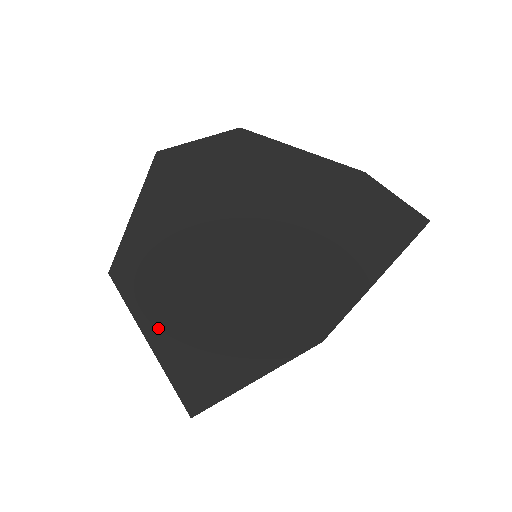
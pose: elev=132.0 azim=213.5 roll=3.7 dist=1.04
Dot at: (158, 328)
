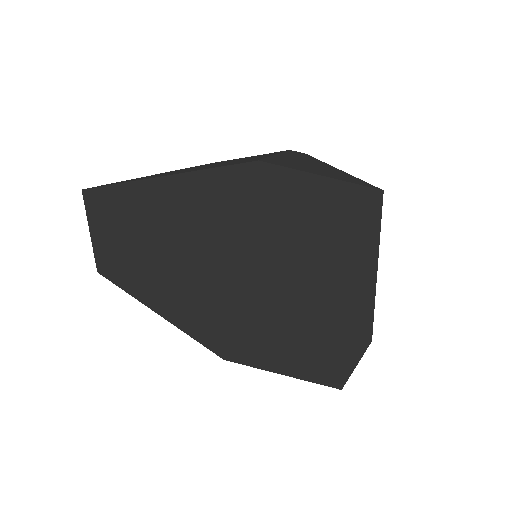
Dot at: (283, 370)
